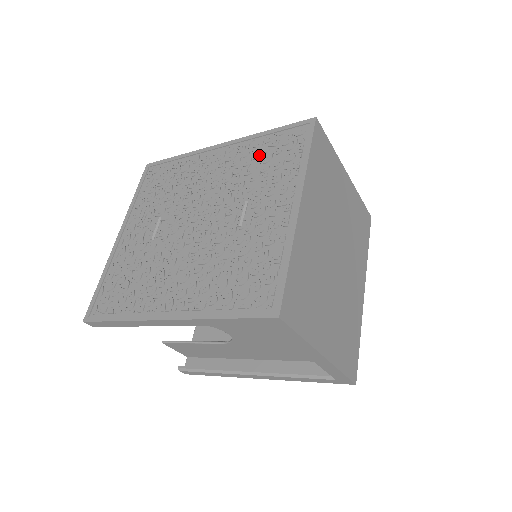
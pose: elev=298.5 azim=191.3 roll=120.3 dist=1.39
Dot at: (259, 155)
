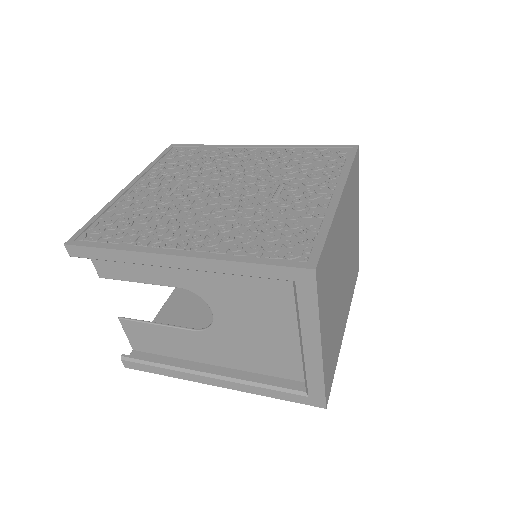
Dot at: (299, 158)
